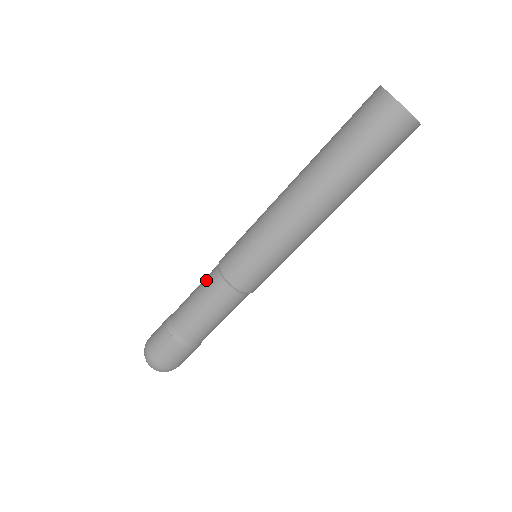
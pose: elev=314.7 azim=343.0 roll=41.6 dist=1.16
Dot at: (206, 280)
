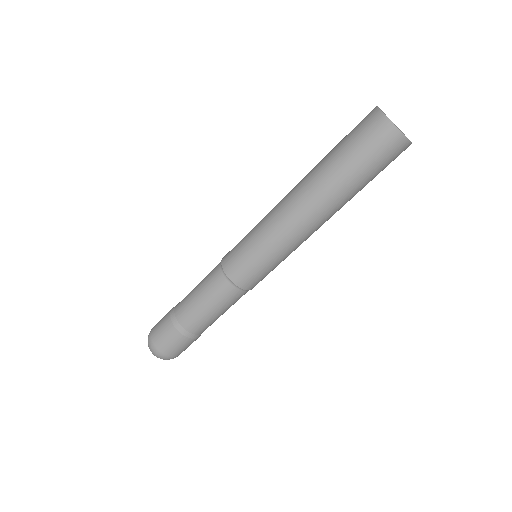
Dot at: occluded
